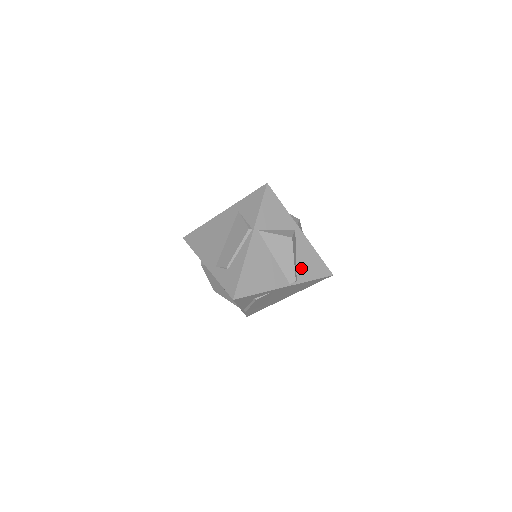
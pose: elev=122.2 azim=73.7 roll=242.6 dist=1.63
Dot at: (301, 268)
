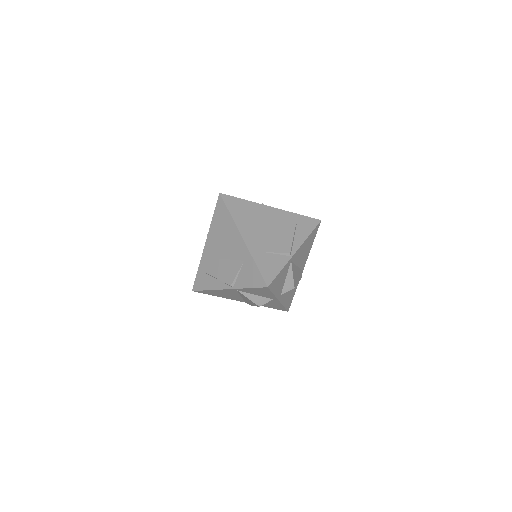
Dot at: occluded
